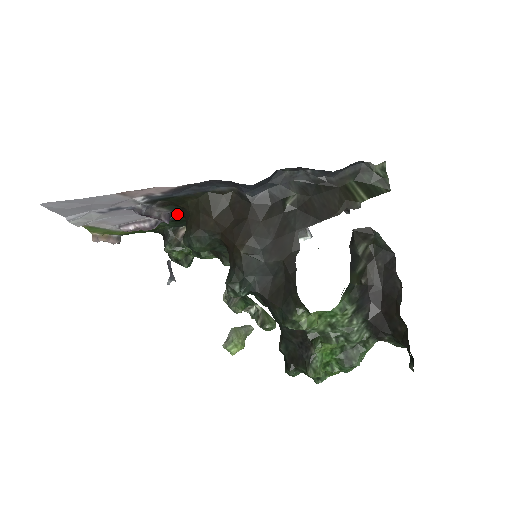
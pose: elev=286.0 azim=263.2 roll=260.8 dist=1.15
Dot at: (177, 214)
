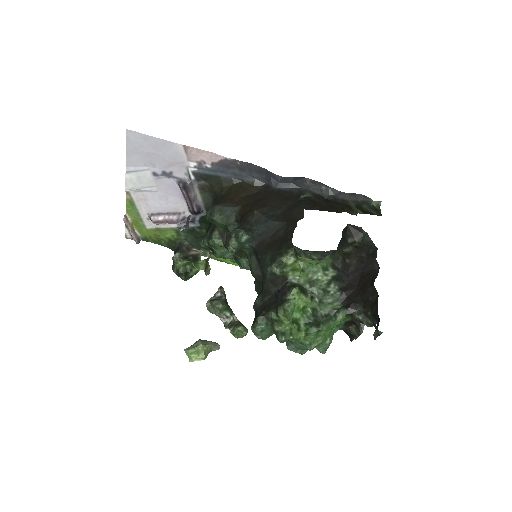
Dot at: (204, 216)
